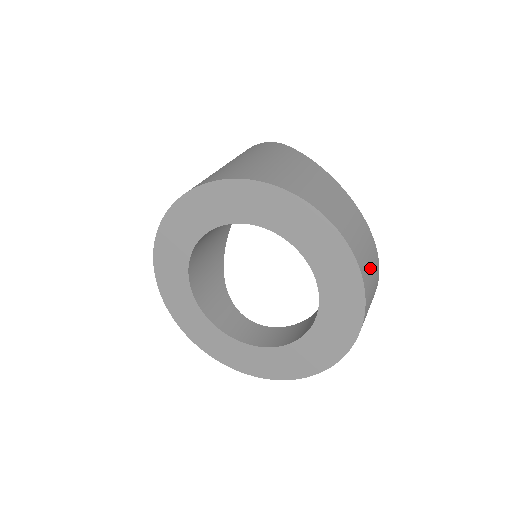
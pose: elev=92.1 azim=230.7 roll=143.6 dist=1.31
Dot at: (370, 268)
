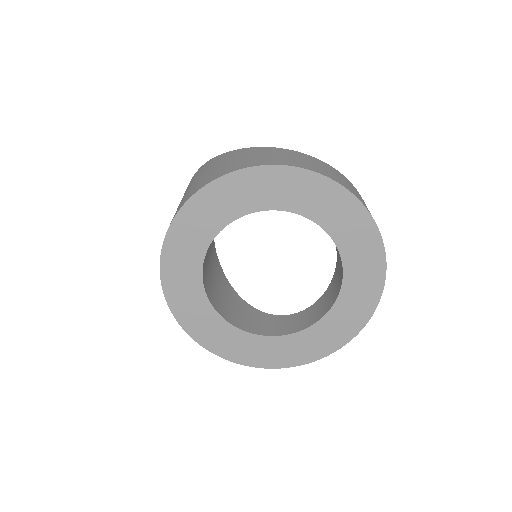
Dot at: (351, 188)
